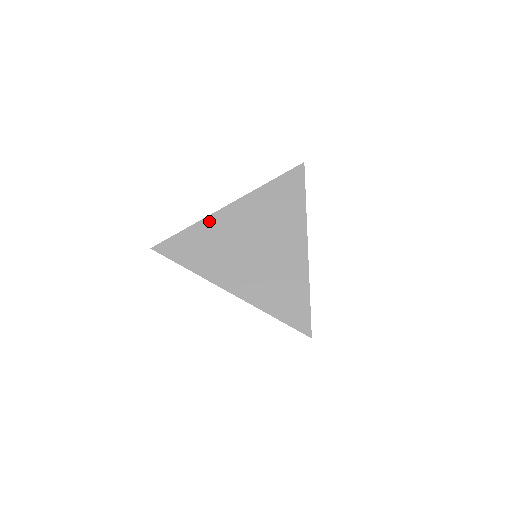
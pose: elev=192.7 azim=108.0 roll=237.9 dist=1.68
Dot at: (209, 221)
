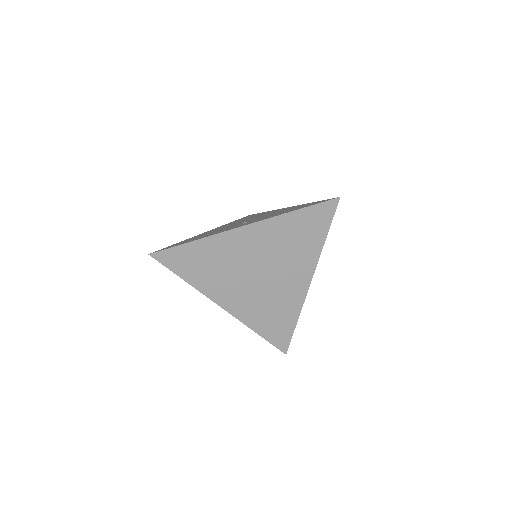
Dot at: (217, 239)
